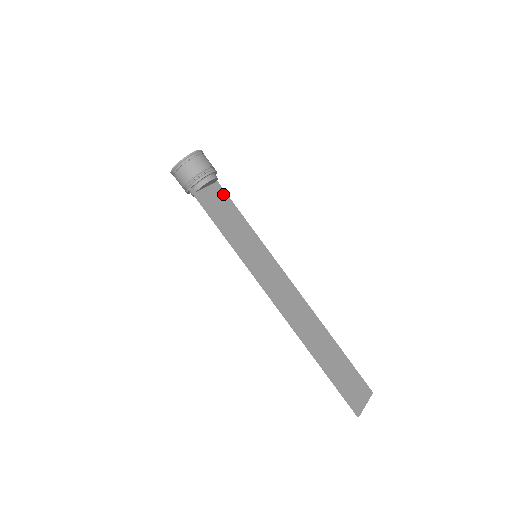
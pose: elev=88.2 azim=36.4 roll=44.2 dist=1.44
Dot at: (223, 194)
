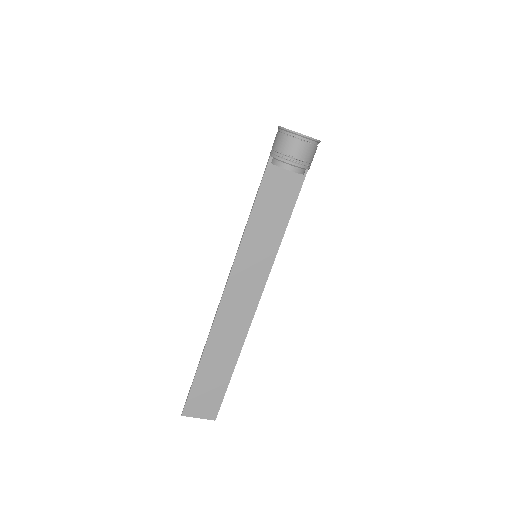
Dot at: (296, 189)
